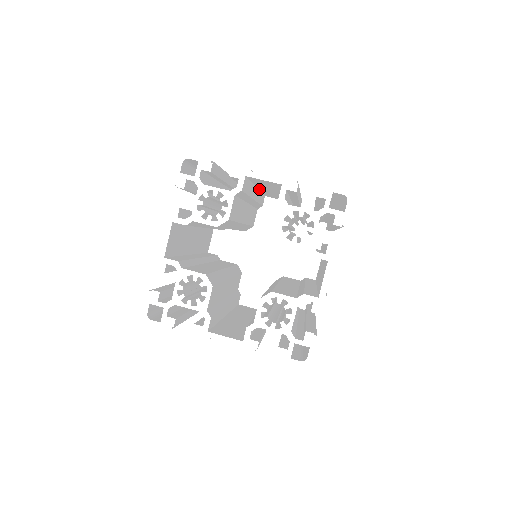
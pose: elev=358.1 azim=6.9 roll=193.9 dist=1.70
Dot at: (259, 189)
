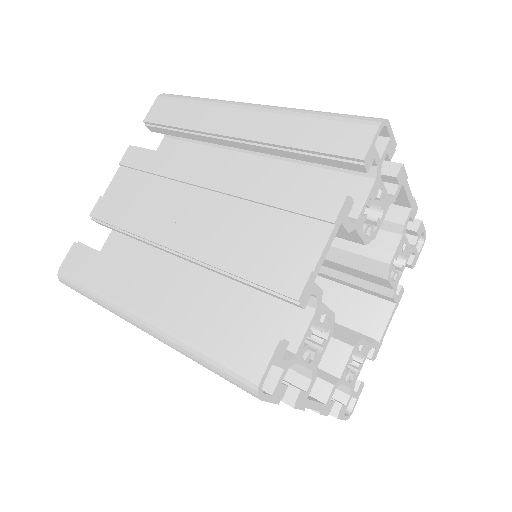
Dot at: occluded
